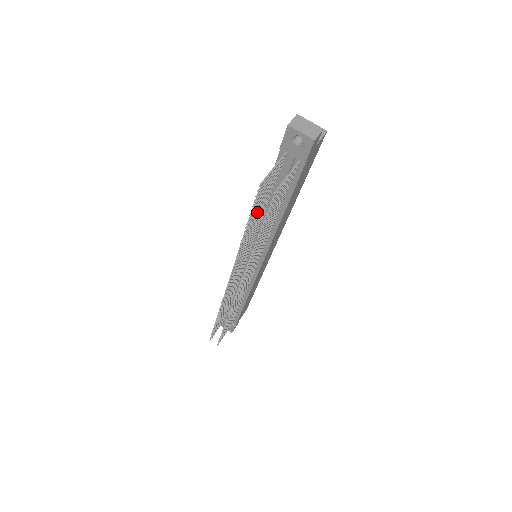
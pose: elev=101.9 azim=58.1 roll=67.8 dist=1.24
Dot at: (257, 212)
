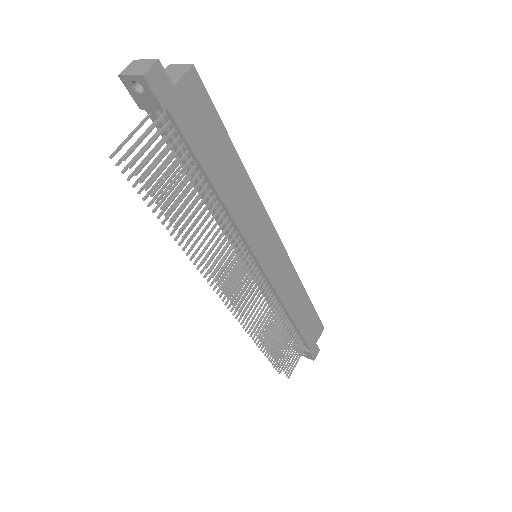
Dot at: (166, 195)
